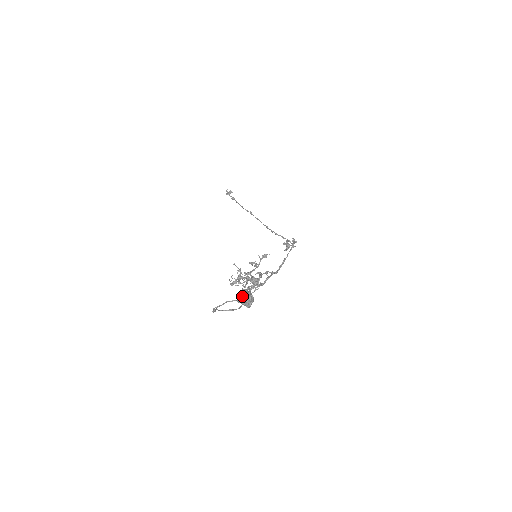
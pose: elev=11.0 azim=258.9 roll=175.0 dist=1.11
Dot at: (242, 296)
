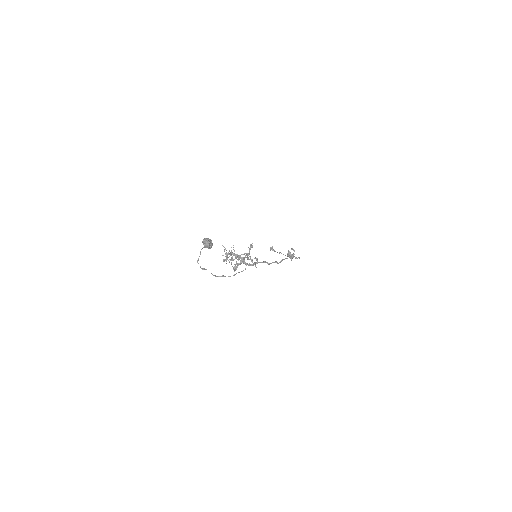
Dot at: (203, 240)
